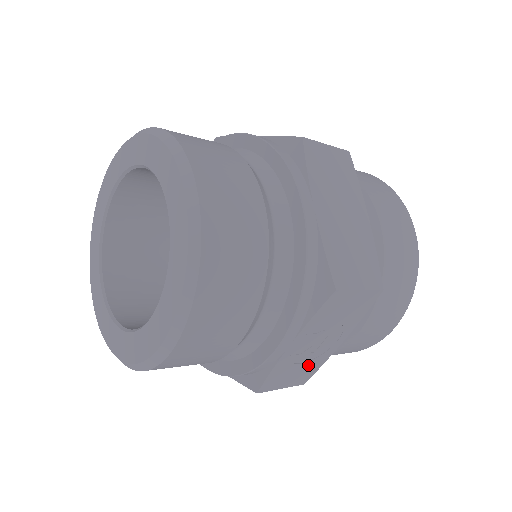
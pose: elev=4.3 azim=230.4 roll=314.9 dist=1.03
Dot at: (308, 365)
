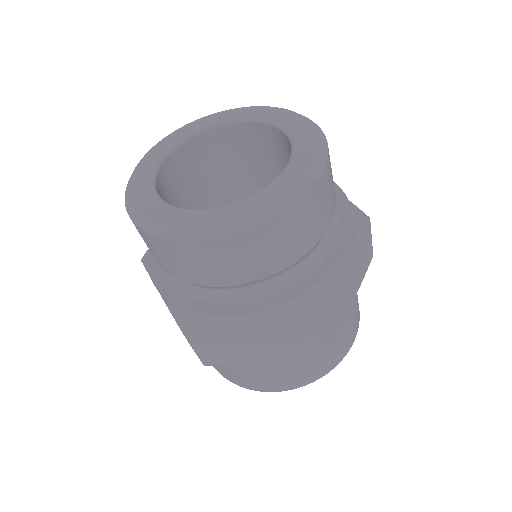
Dot at: (229, 353)
